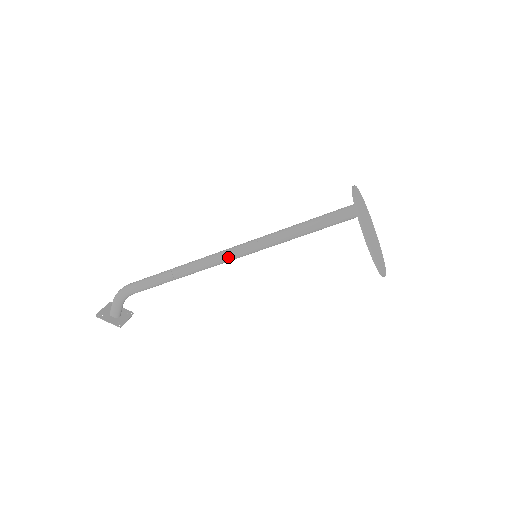
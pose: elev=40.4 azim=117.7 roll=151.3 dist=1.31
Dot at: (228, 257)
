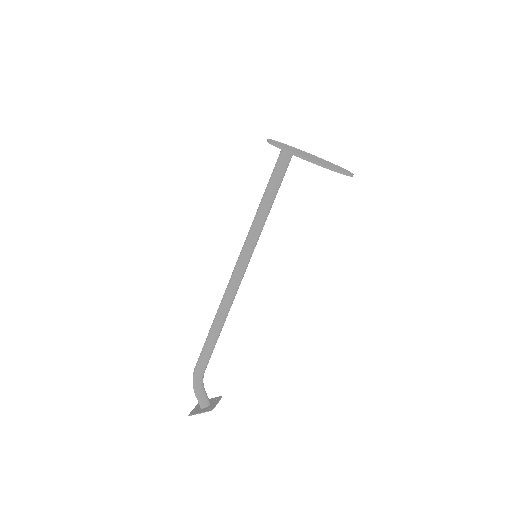
Dot at: (237, 274)
